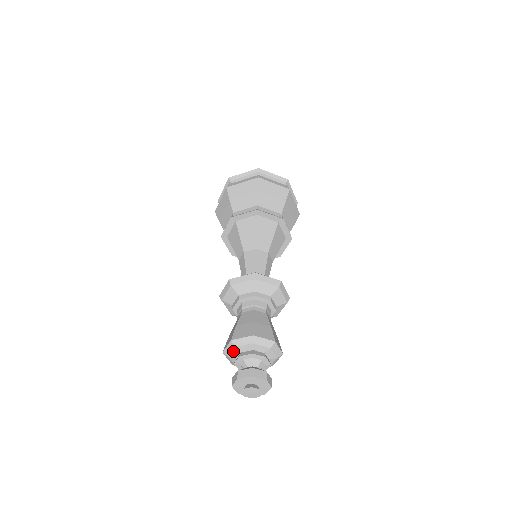
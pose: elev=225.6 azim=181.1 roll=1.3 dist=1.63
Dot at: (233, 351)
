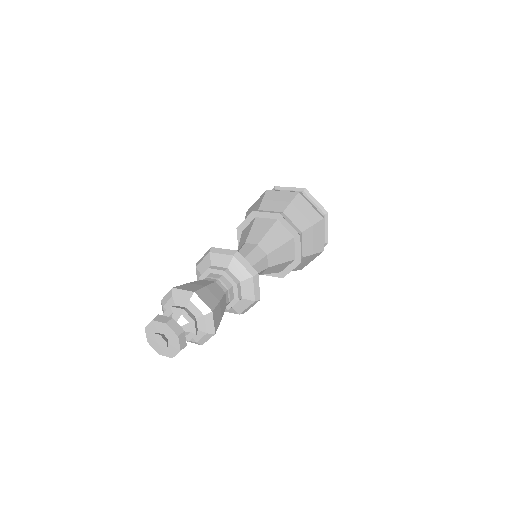
Dot at: (169, 301)
